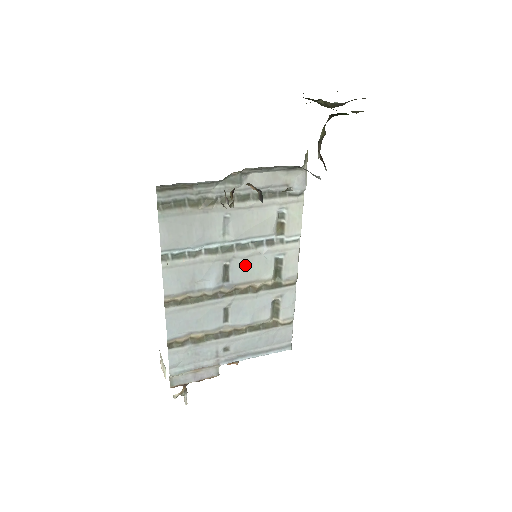
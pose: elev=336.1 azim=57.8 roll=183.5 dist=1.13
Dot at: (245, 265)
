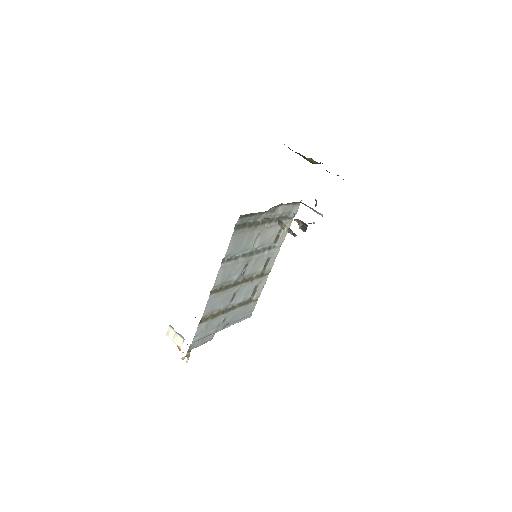
Dot at: (255, 263)
